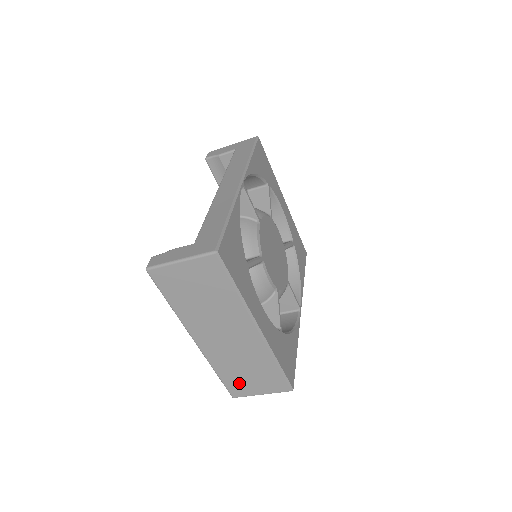
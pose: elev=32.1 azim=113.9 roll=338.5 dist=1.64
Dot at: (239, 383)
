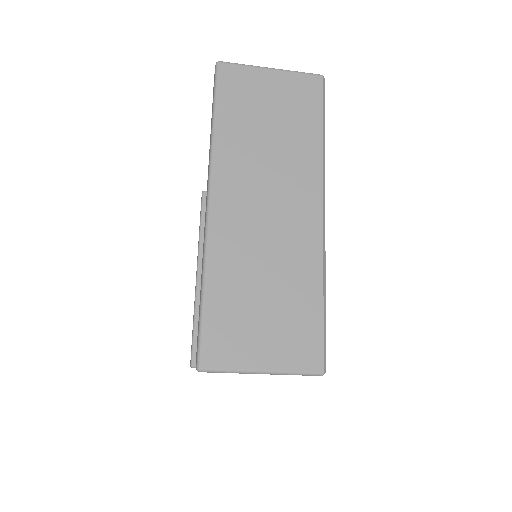
Dot at: (234, 326)
